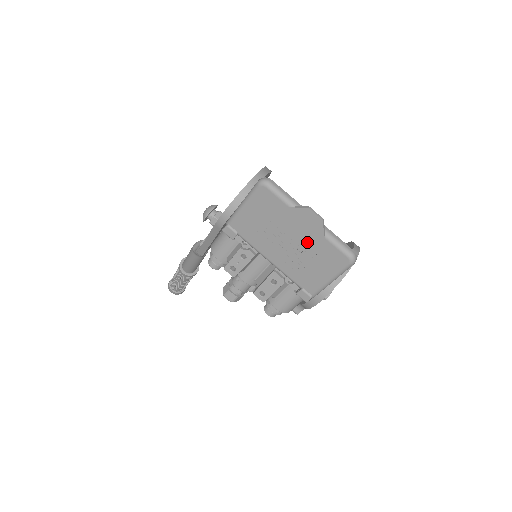
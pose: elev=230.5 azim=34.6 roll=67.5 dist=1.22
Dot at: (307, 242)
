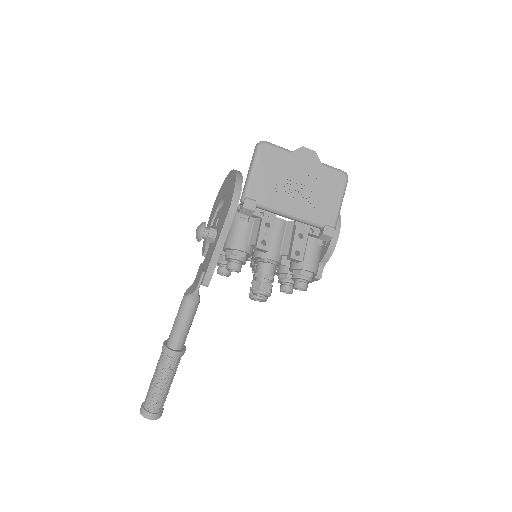
Dot at: (312, 177)
